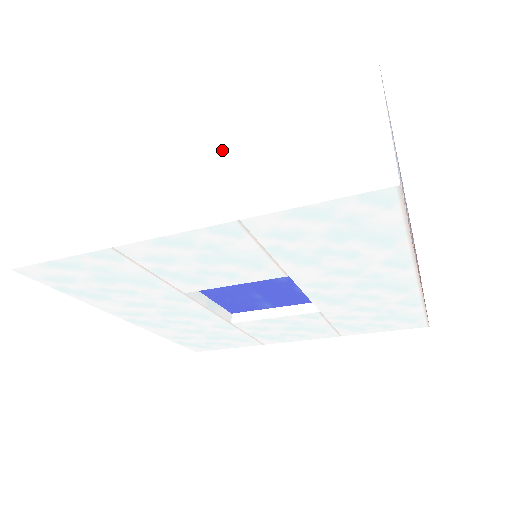
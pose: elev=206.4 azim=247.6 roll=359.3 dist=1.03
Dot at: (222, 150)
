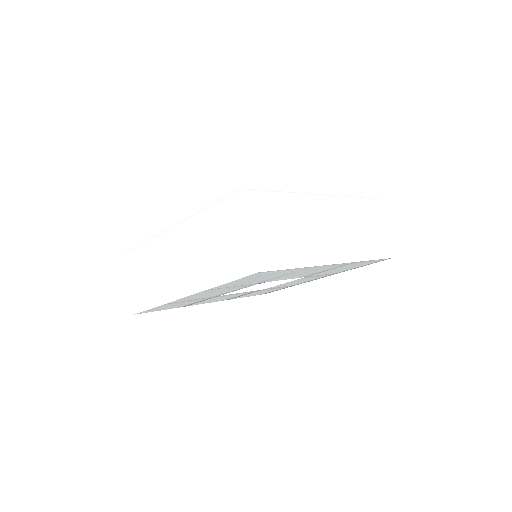
Dot at: (191, 247)
